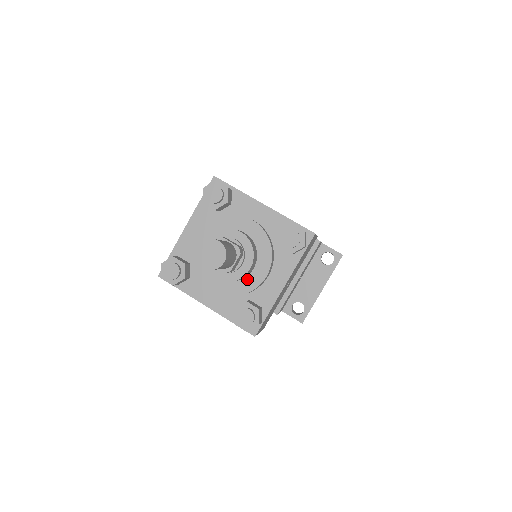
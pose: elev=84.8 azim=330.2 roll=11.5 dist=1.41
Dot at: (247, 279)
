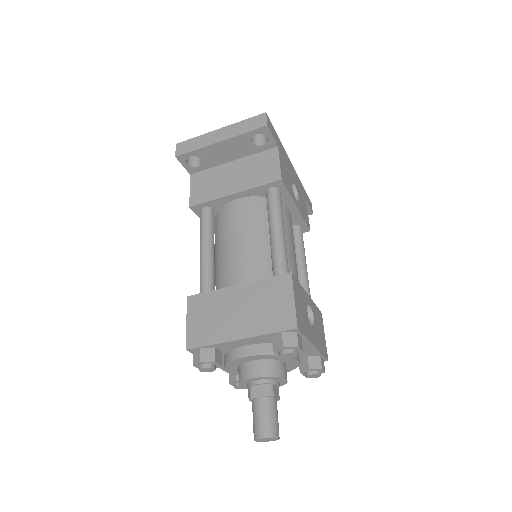
Dot at: occluded
